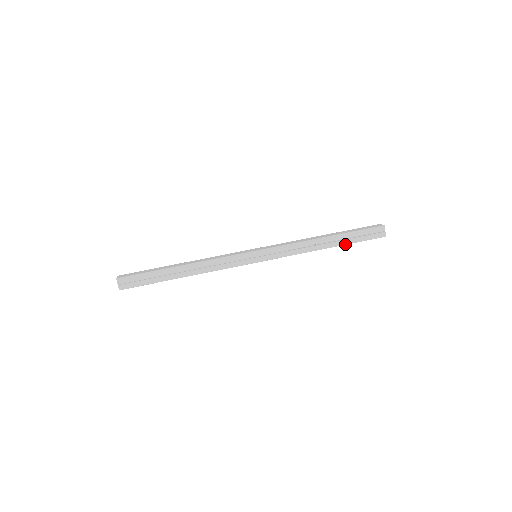
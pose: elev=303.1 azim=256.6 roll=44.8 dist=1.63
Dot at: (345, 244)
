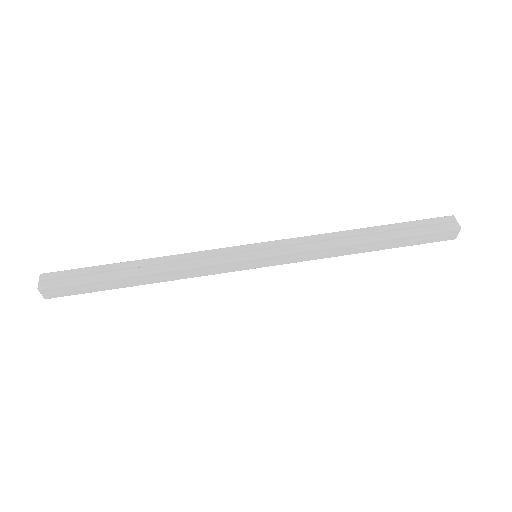
Dot at: (396, 237)
